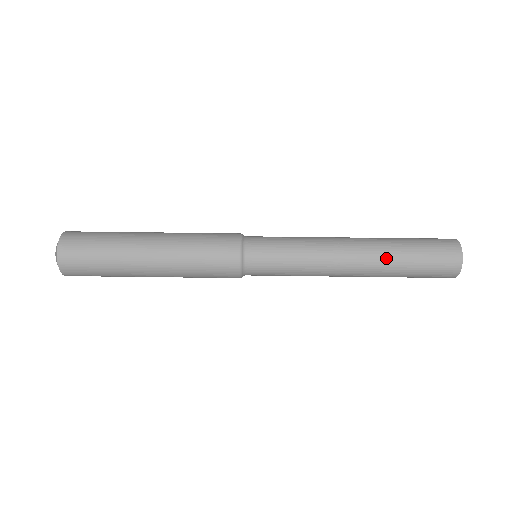
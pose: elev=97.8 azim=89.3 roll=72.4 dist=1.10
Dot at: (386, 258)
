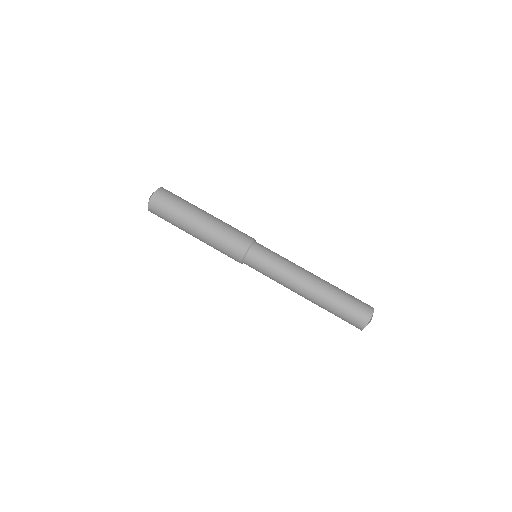
Dot at: (330, 288)
